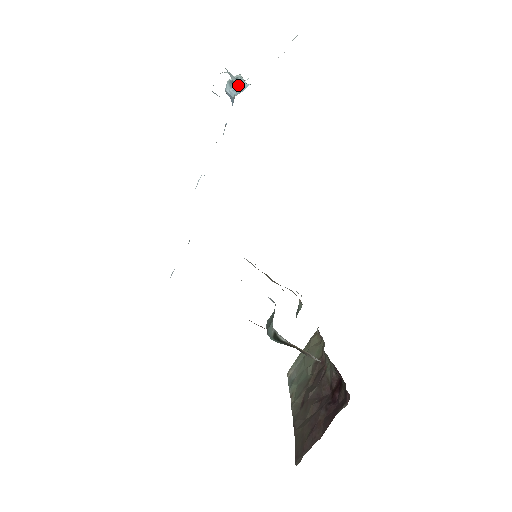
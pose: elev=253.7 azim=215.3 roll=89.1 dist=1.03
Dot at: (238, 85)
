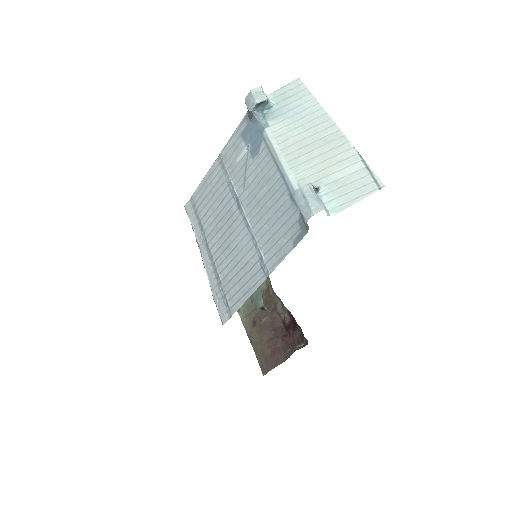
Dot at: (263, 106)
